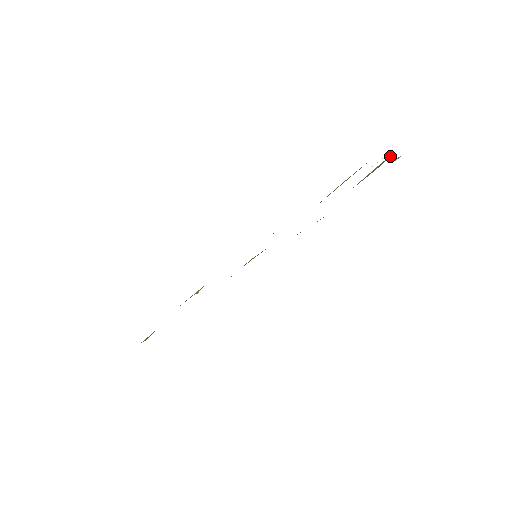
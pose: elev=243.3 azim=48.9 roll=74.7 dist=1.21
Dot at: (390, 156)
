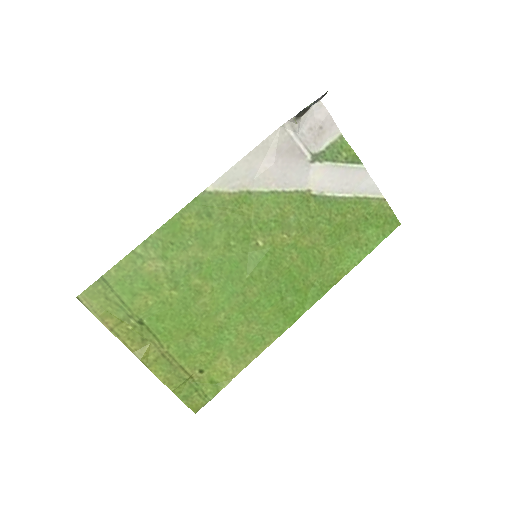
Dot at: (349, 148)
